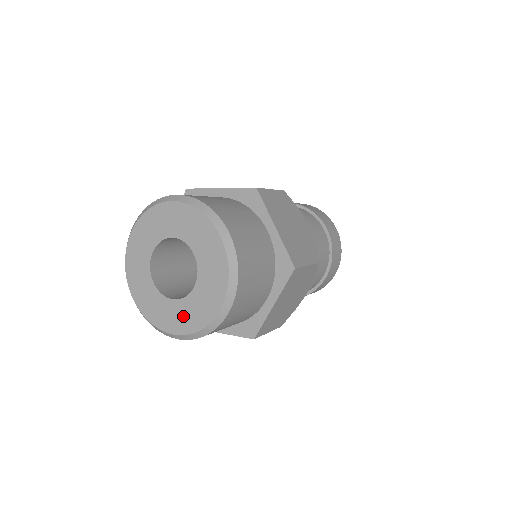
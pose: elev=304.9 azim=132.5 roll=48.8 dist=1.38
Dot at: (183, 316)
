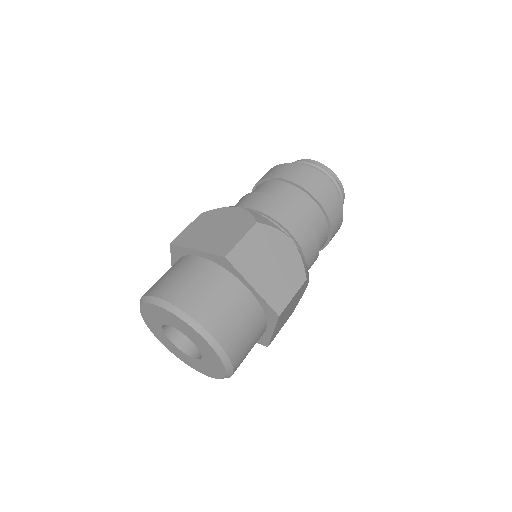
Dot at: (203, 368)
